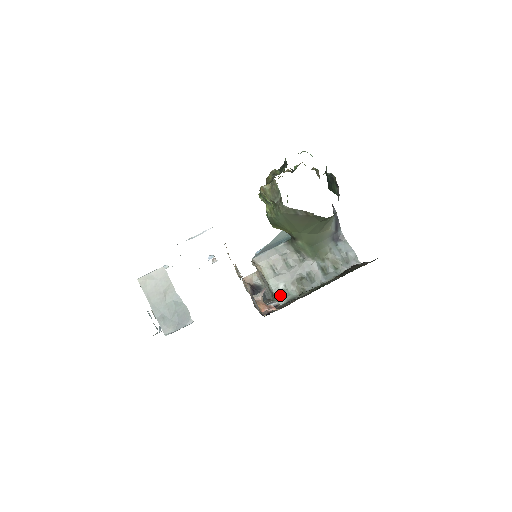
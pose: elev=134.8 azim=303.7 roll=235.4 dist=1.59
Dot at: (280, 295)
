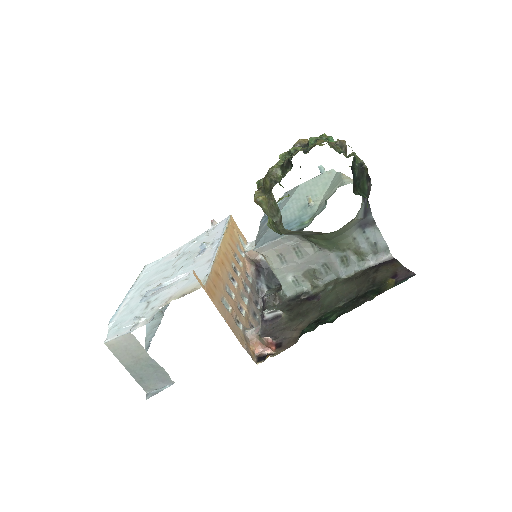
Dot at: (288, 286)
